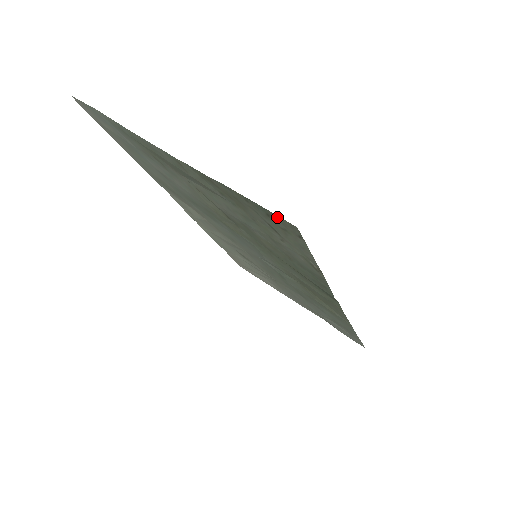
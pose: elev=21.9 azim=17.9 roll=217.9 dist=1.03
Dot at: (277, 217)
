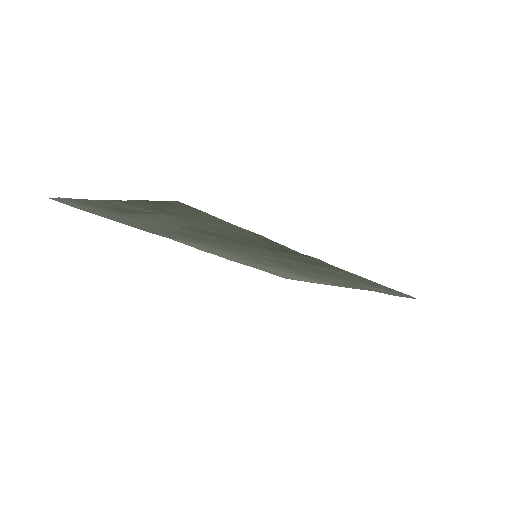
Dot at: (169, 202)
